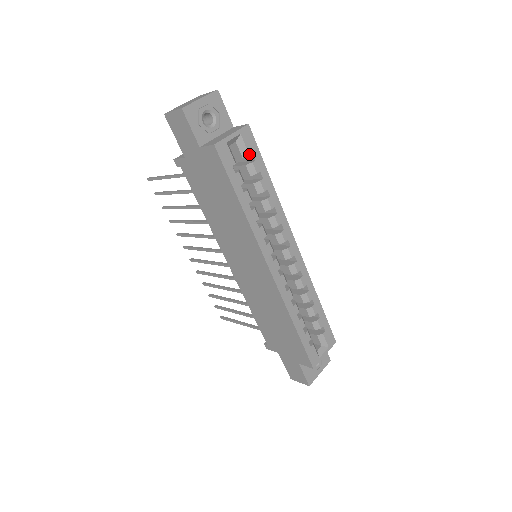
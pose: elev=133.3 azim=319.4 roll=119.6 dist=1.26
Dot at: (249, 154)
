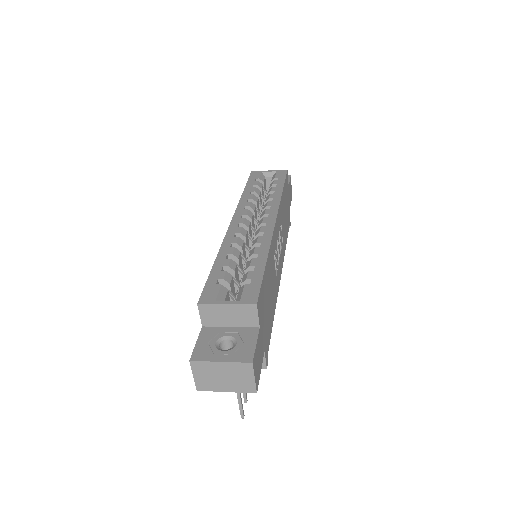
Dot at: (275, 178)
